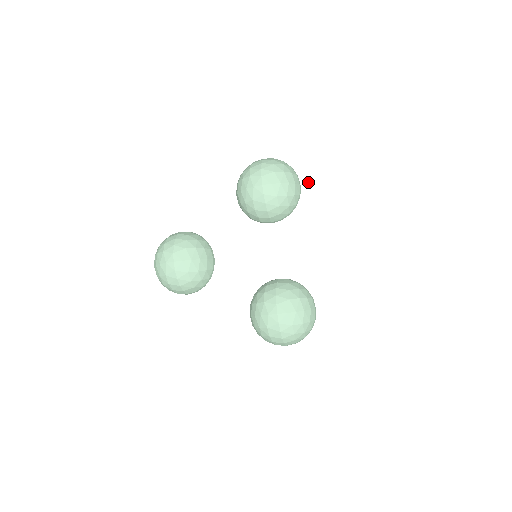
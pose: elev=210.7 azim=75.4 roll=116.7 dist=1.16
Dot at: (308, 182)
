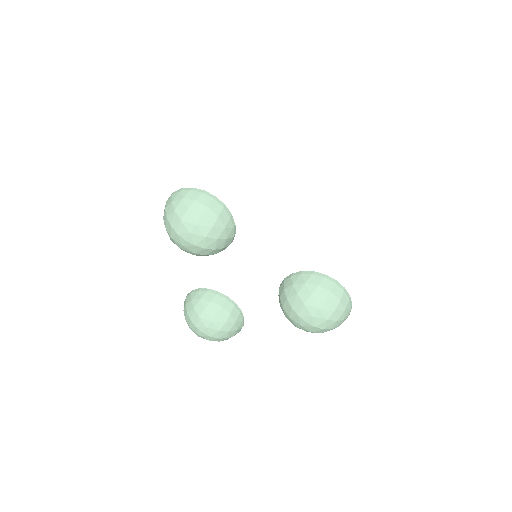
Dot at: (217, 189)
